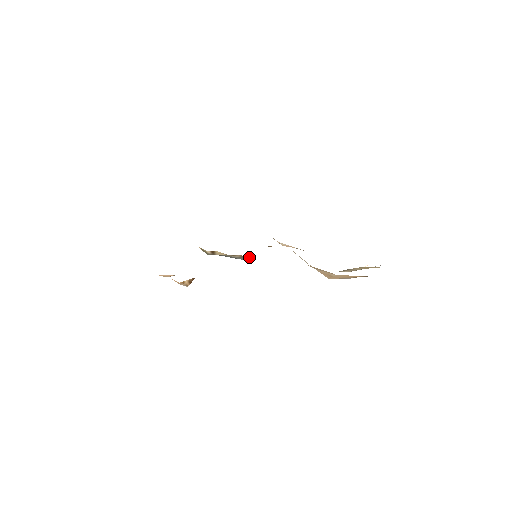
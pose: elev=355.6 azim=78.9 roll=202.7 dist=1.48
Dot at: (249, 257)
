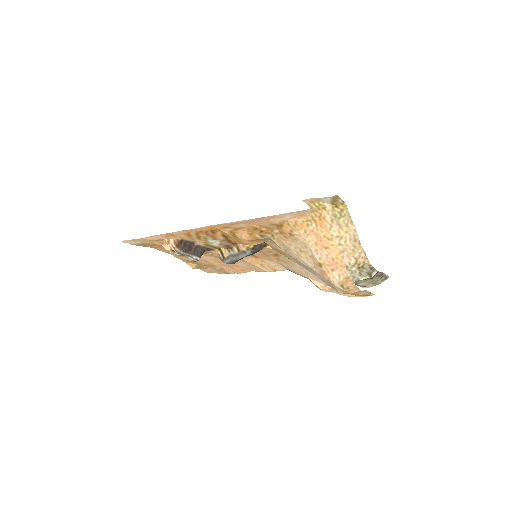
Dot at: (240, 245)
